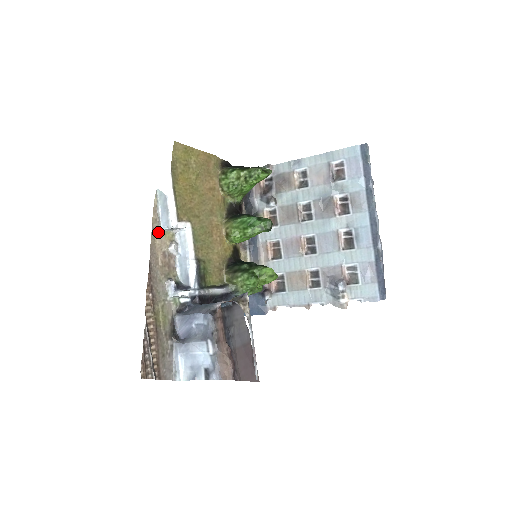
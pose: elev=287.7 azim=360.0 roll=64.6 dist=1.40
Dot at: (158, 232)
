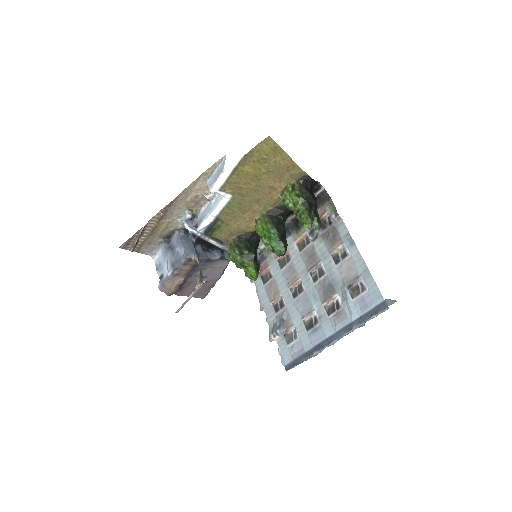
Dot at: (203, 182)
